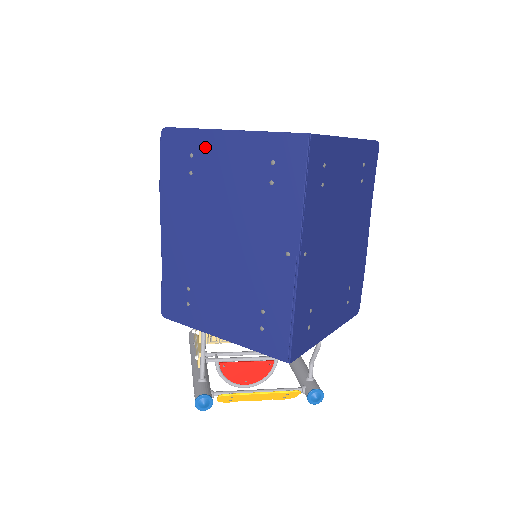
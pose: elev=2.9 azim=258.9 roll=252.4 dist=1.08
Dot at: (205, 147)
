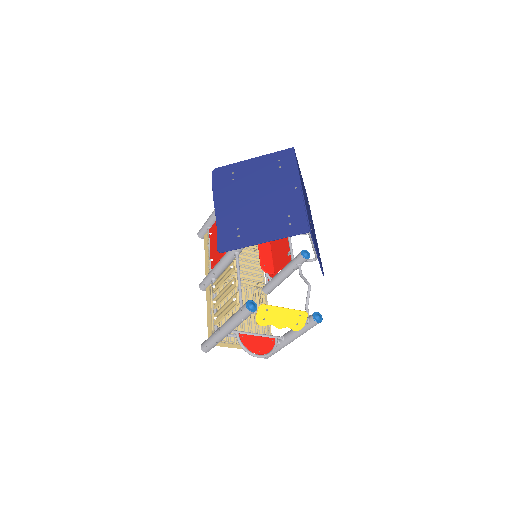
Dot at: (241, 167)
